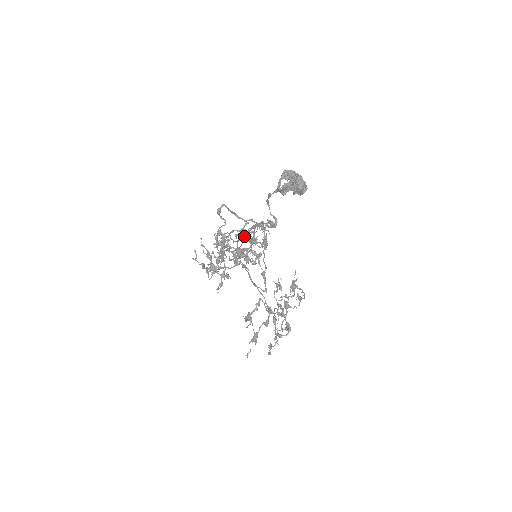
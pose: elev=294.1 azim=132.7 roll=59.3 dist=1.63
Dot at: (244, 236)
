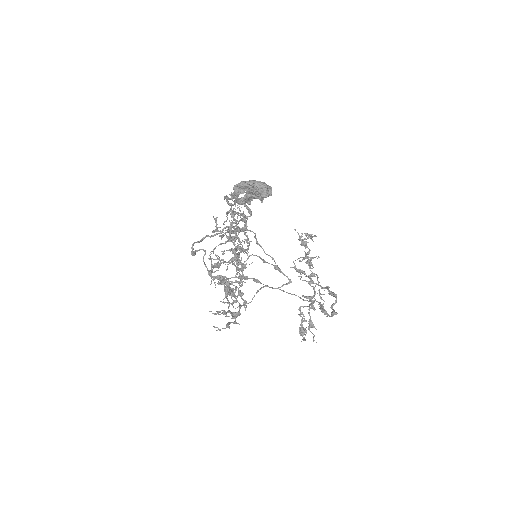
Dot at: (232, 251)
